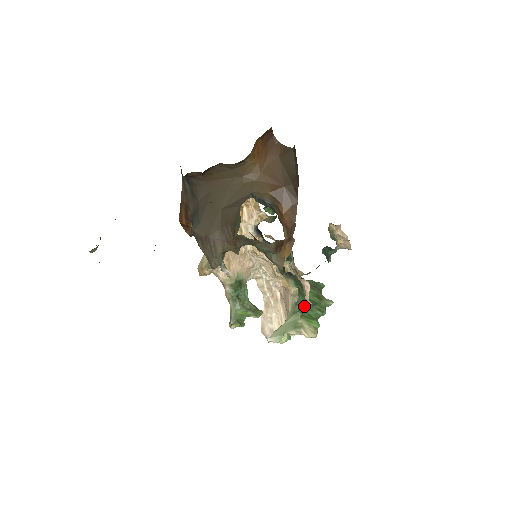
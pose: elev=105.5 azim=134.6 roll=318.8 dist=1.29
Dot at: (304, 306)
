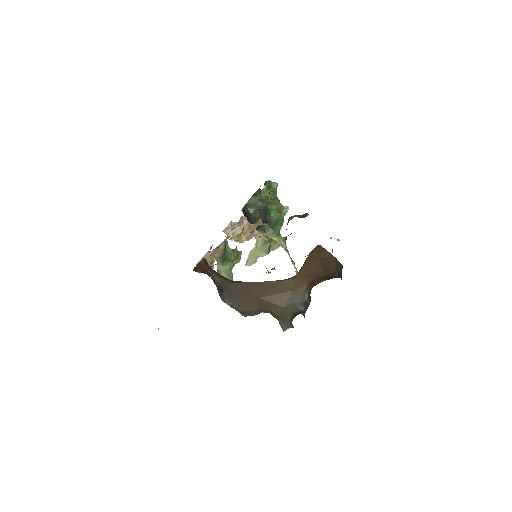
Dot at: occluded
